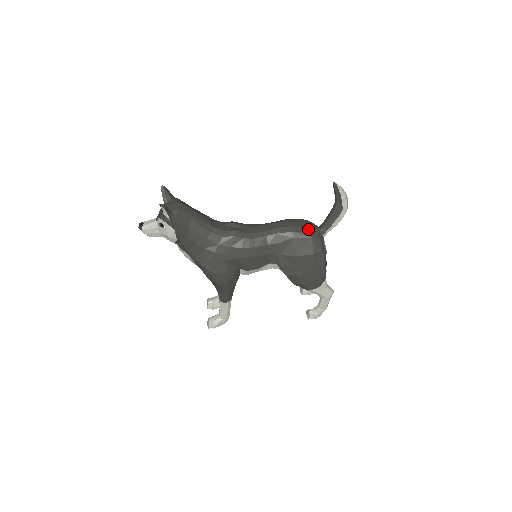
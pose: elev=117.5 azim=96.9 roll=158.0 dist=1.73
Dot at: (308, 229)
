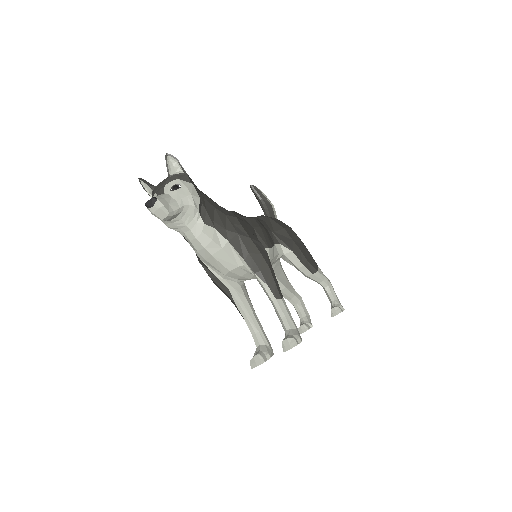
Dot at: occluded
